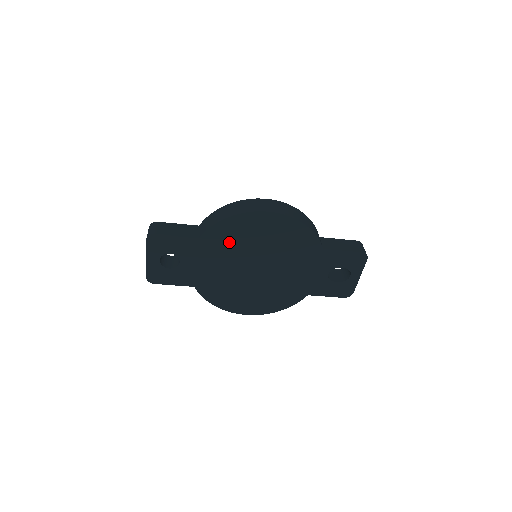
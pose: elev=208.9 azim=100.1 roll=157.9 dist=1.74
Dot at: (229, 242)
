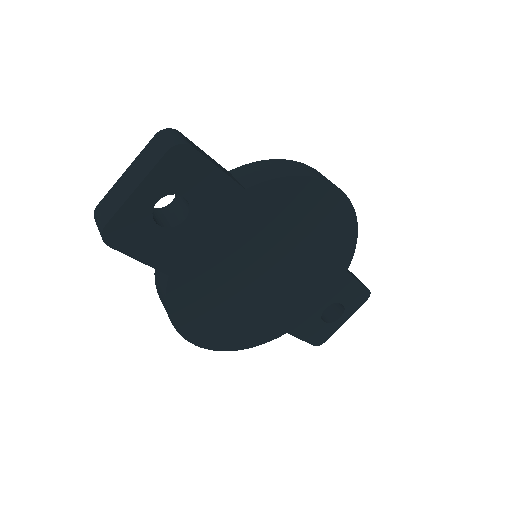
Dot at: (272, 216)
